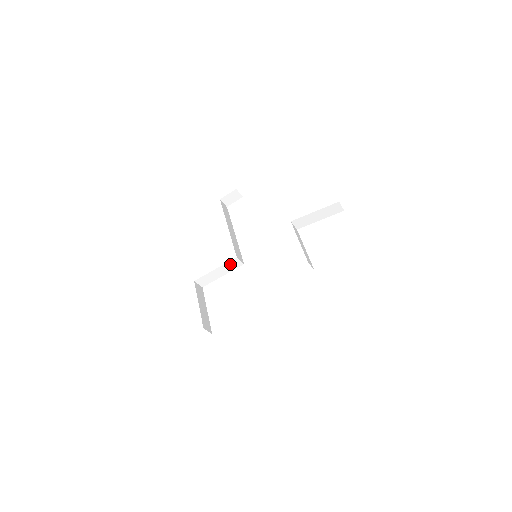
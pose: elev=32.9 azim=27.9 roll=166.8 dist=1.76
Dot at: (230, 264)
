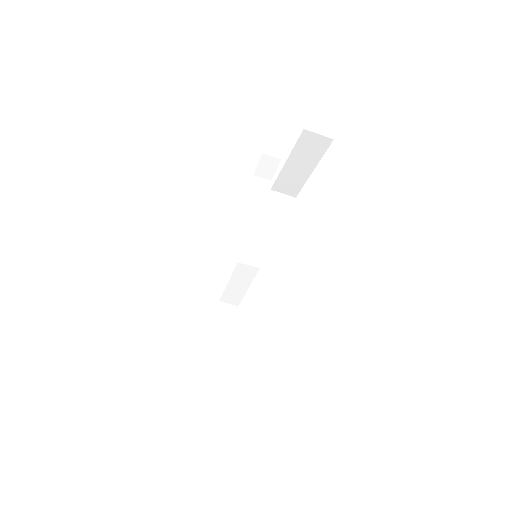
Dot at: (240, 272)
